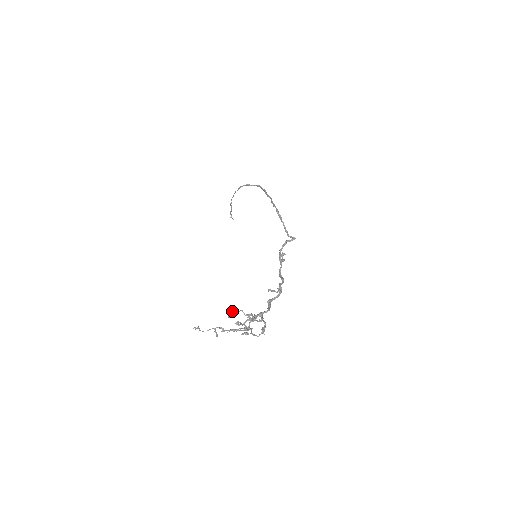
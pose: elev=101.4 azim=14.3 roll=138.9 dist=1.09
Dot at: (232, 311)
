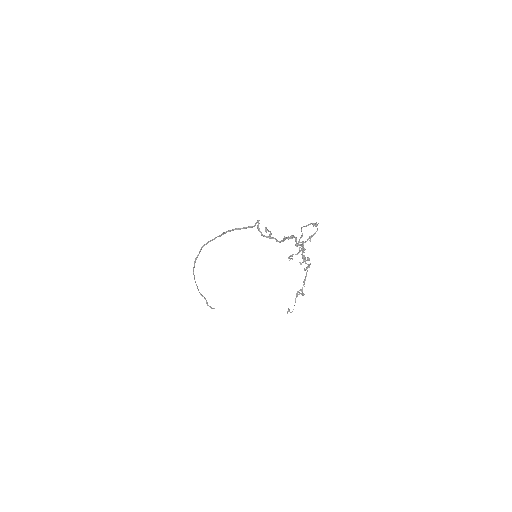
Dot at: (289, 258)
